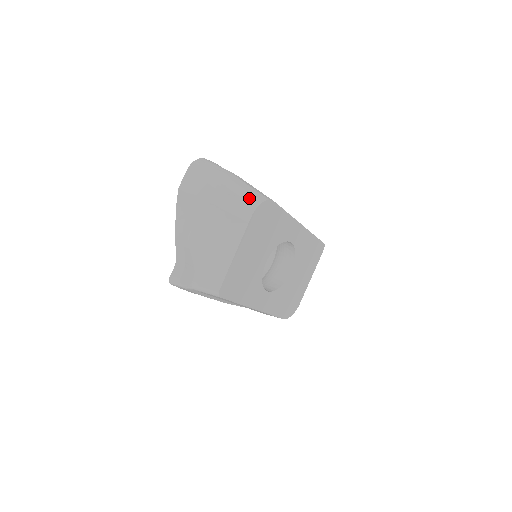
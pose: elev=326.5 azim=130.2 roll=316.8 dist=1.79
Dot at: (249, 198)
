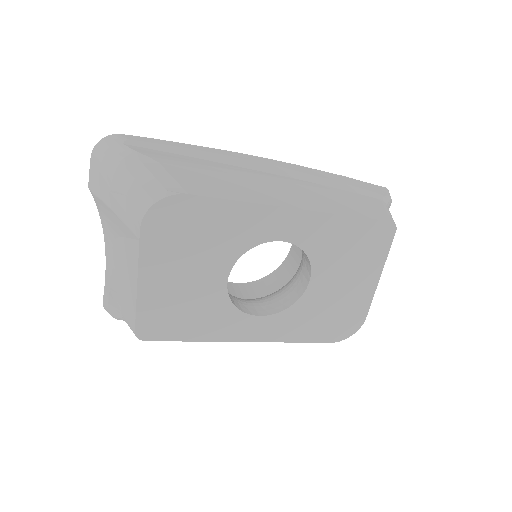
Dot at: (139, 198)
